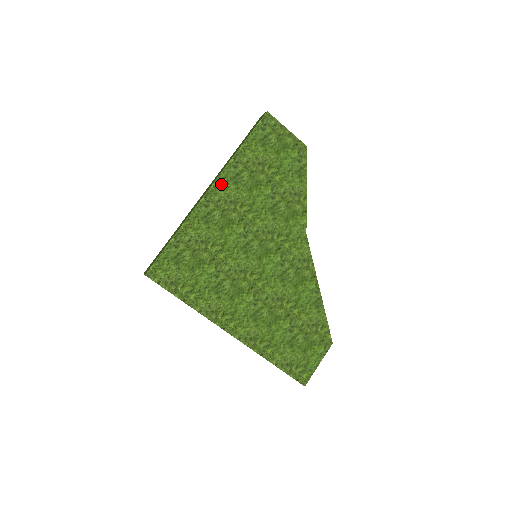
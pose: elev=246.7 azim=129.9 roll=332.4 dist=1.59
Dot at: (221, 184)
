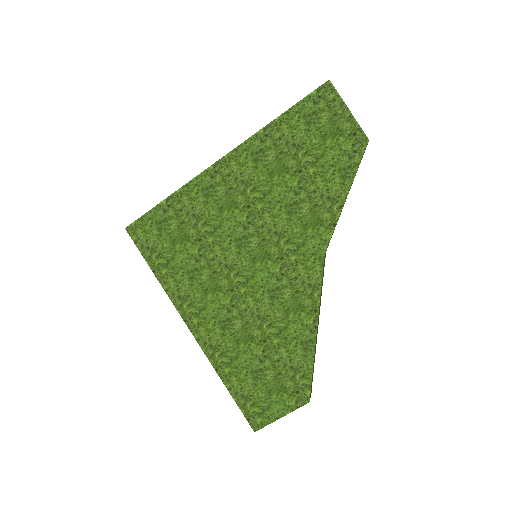
Dot at: (238, 156)
